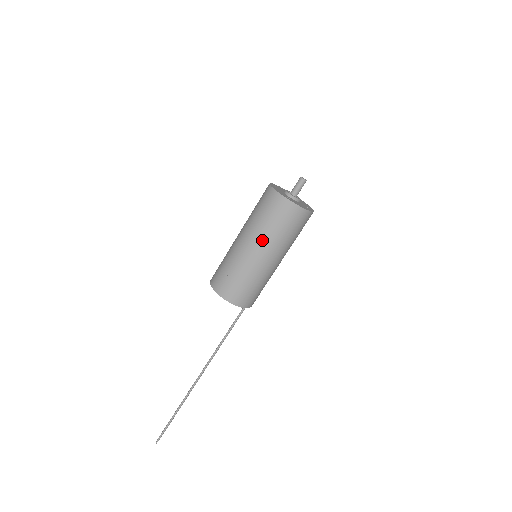
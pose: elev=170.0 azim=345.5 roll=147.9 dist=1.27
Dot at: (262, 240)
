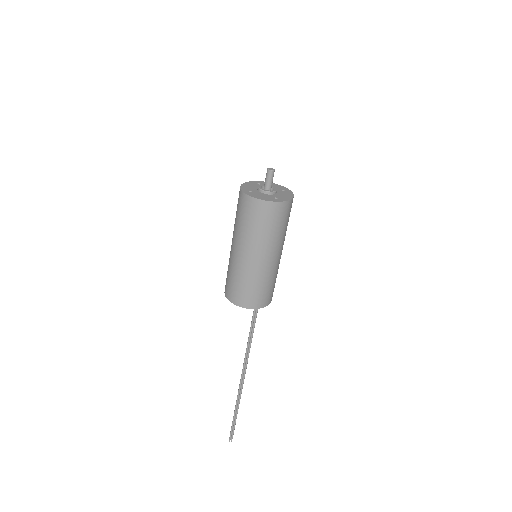
Dot at: (236, 237)
